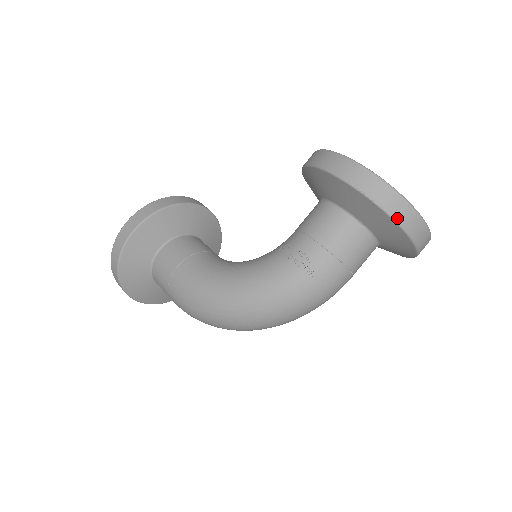
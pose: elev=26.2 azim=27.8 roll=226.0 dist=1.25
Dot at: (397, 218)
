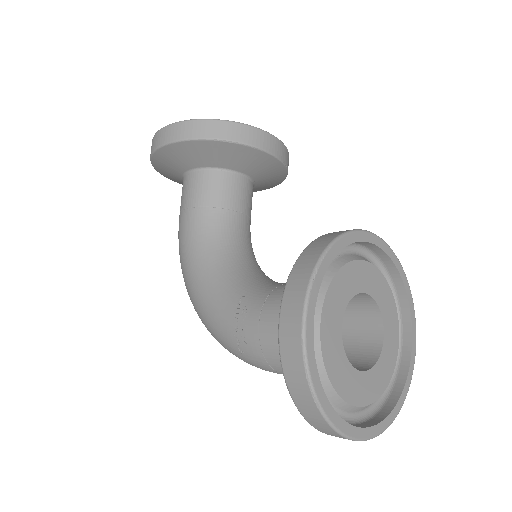
Dot at: (308, 420)
